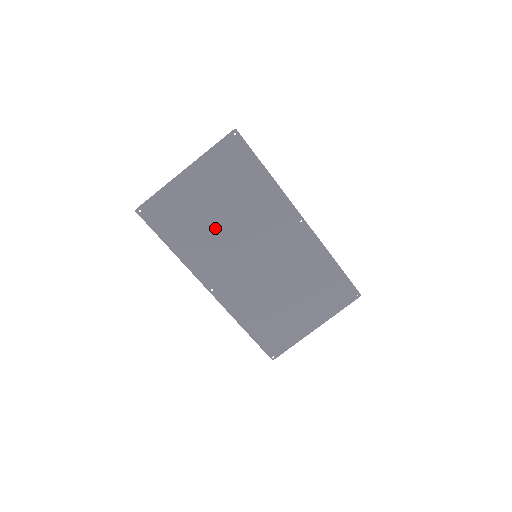
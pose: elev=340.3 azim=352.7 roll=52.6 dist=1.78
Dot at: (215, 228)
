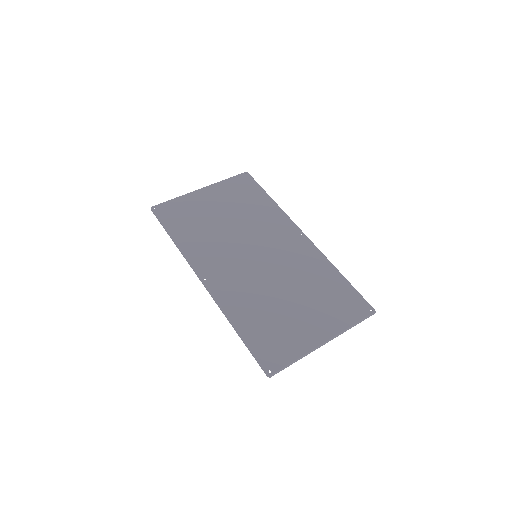
Dot at: (219, 229)
